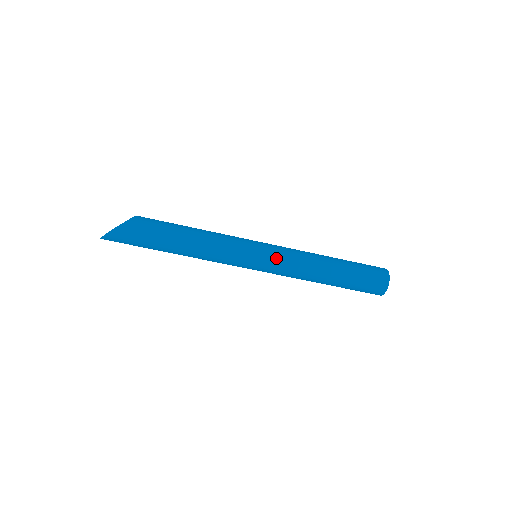
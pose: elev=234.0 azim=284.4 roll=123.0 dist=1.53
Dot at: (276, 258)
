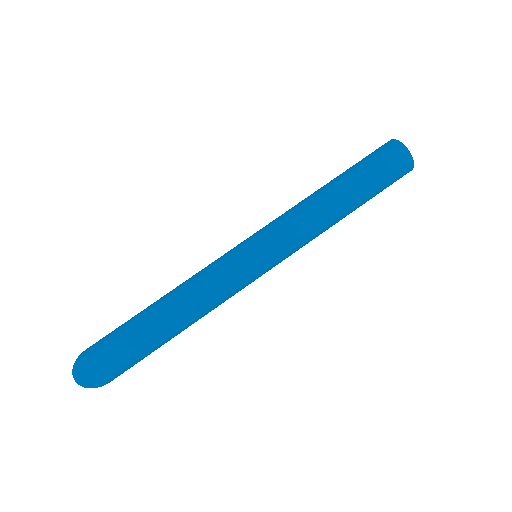
Dot at: occluded
